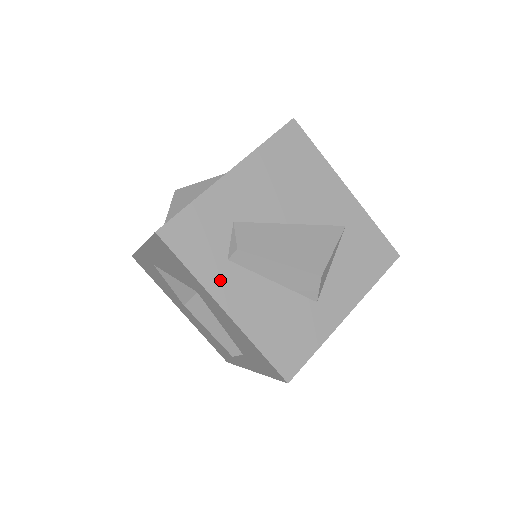
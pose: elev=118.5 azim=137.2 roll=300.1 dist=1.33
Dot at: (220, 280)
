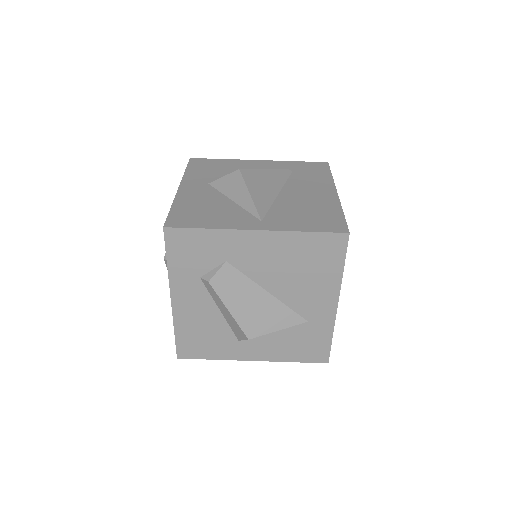
Dot at: (184, 284)
